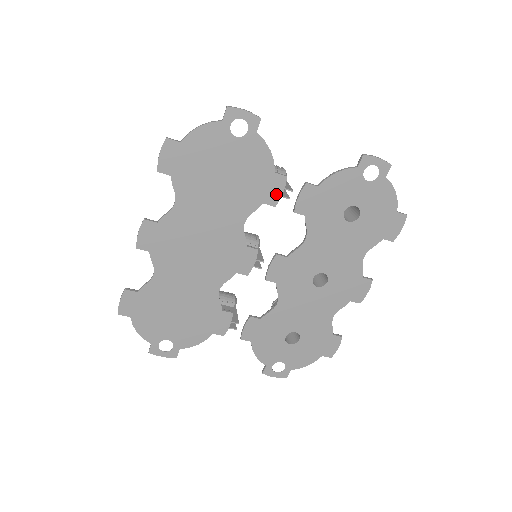
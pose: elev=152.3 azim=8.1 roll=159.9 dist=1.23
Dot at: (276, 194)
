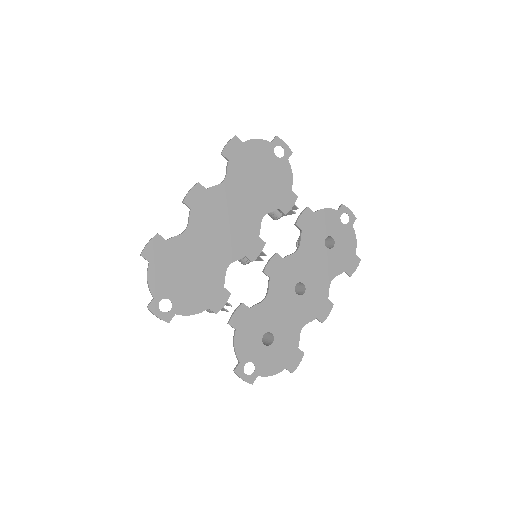
Dot at: (288, 206)
